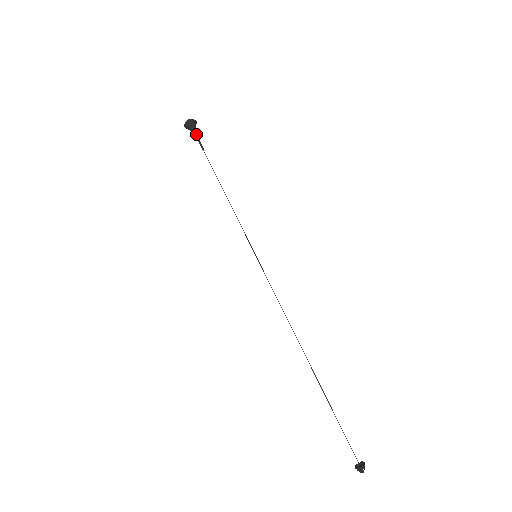
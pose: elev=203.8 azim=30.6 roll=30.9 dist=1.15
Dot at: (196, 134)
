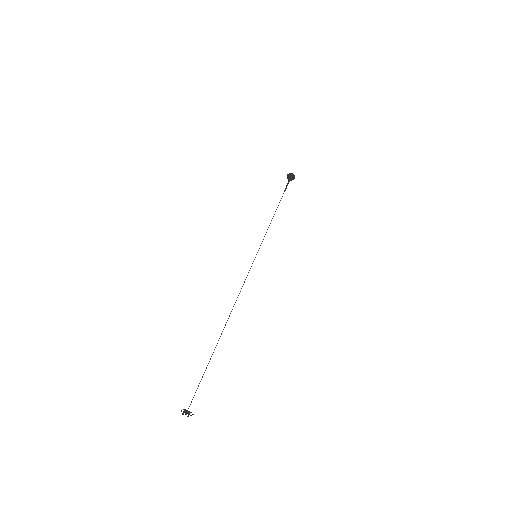
Dot at: (288, 182)
